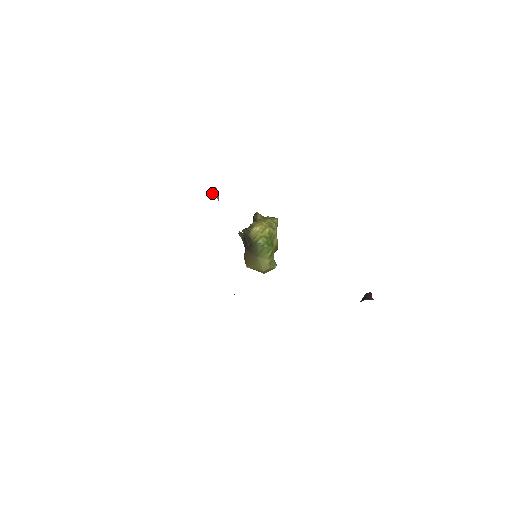
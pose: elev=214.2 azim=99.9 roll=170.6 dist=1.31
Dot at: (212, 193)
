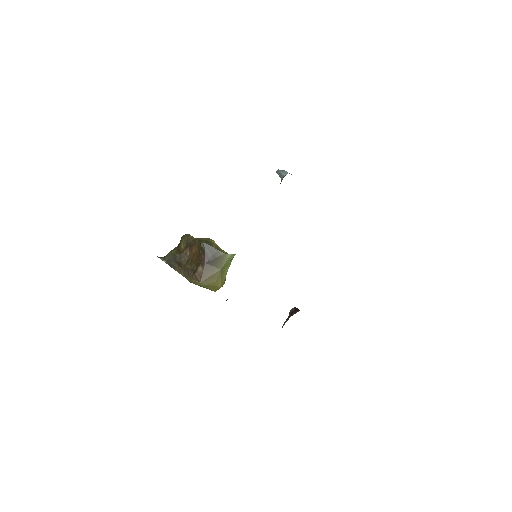
Dot at: occluded
